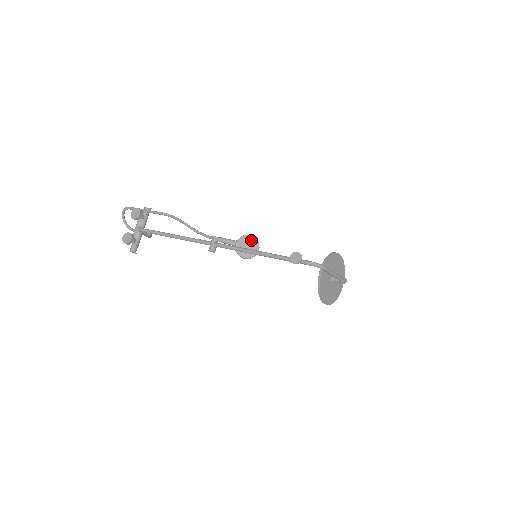
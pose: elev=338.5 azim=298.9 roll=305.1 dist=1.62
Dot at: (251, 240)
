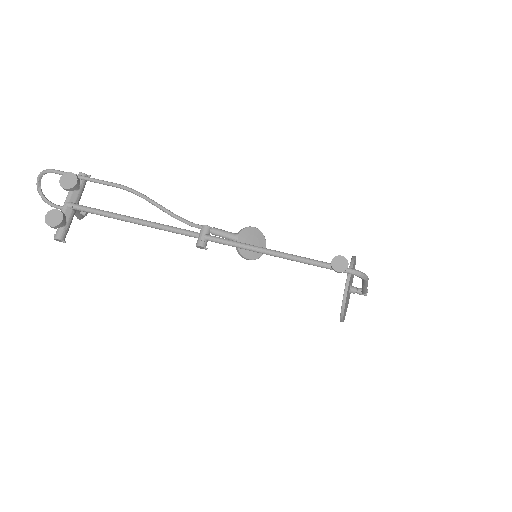
Dot at: (256, 234)
